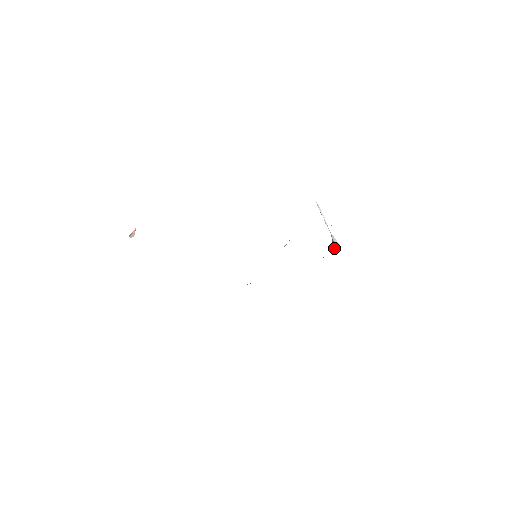
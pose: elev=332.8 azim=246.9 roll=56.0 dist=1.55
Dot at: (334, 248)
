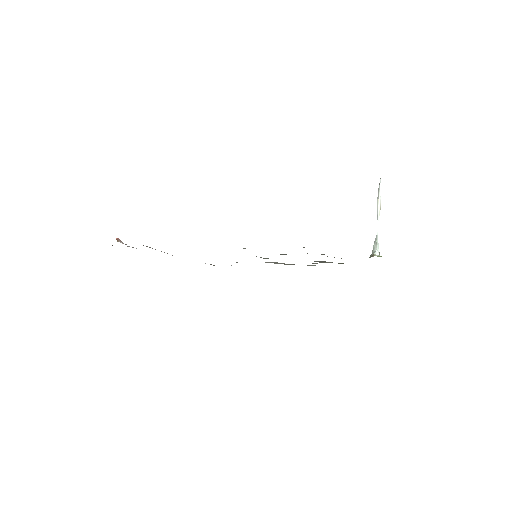
Dot at: (371, 256)
